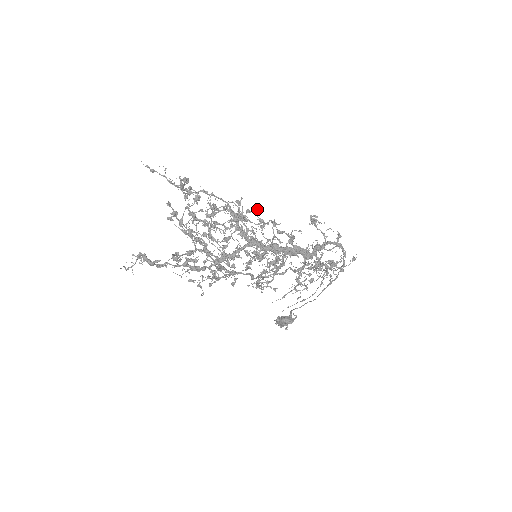
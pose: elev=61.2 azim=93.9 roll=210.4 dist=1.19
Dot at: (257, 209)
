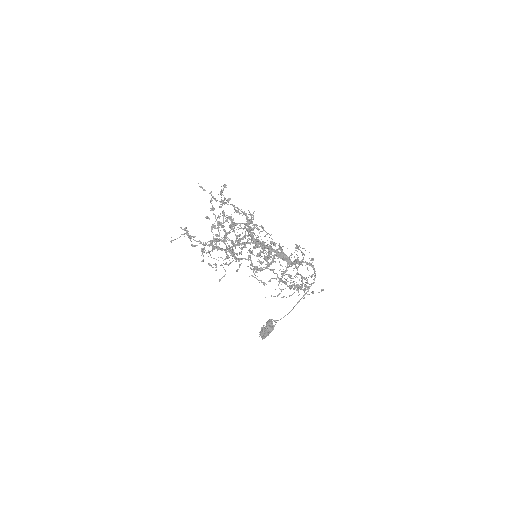
Dot at: (262, 226)
